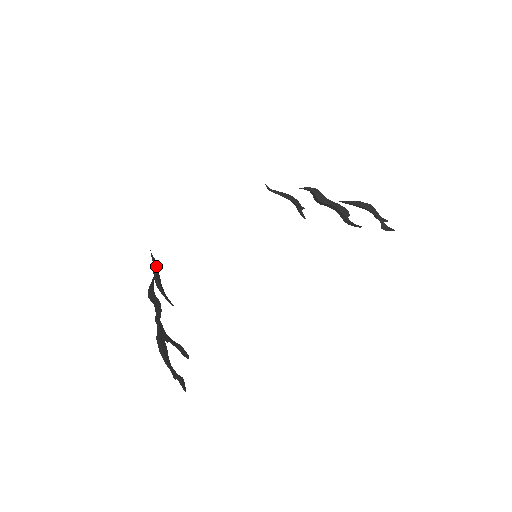
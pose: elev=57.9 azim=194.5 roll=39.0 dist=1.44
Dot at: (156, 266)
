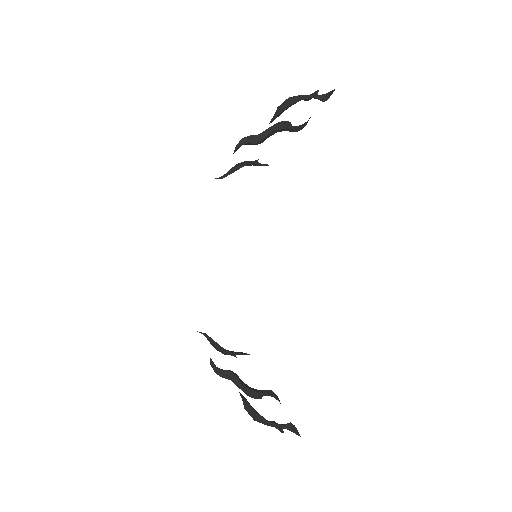
Dot at: (210, 338)
